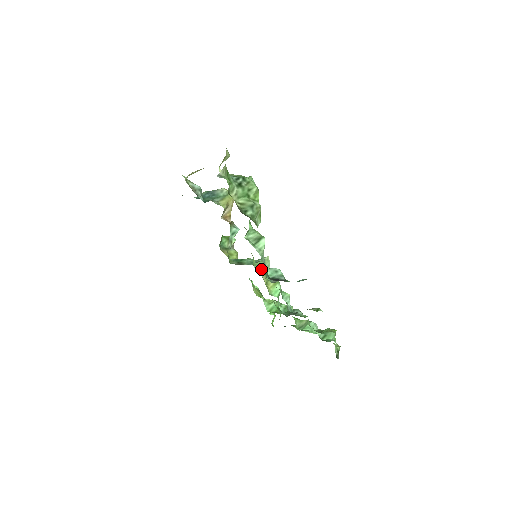
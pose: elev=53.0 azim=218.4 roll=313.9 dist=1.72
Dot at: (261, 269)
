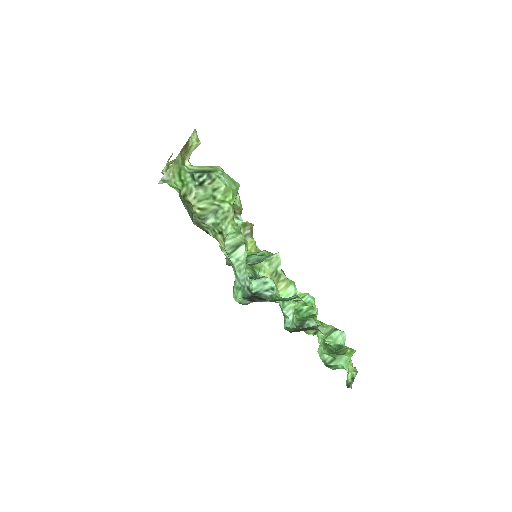
Dot at: (252, 277)
